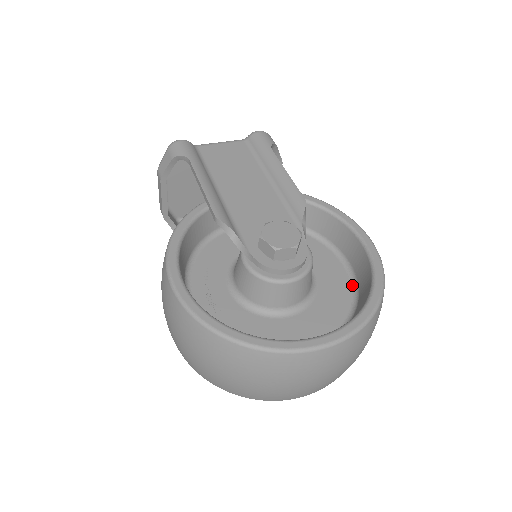
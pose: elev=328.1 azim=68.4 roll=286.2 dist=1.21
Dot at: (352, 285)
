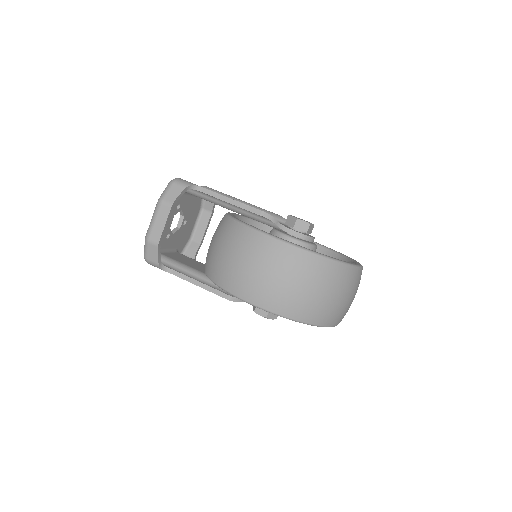
Dot at: occluded
